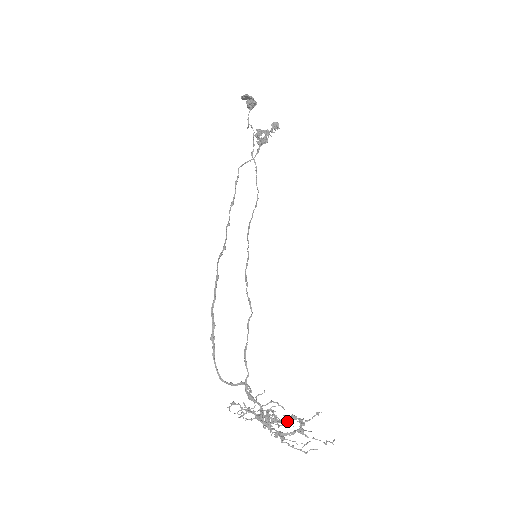
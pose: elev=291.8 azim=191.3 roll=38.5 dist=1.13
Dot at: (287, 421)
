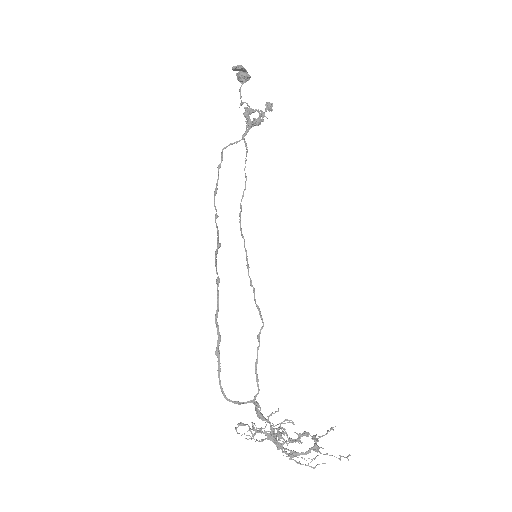
Dot at: occluded
